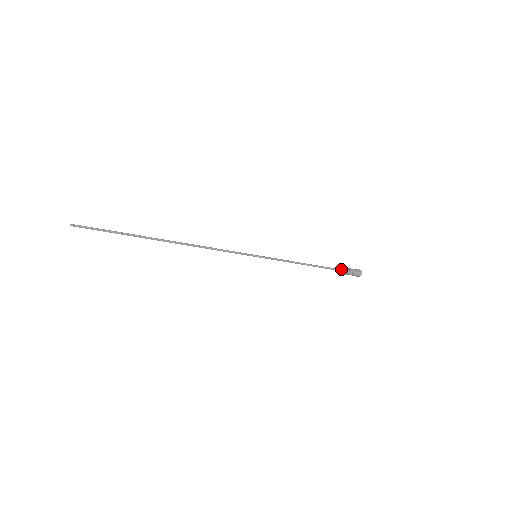
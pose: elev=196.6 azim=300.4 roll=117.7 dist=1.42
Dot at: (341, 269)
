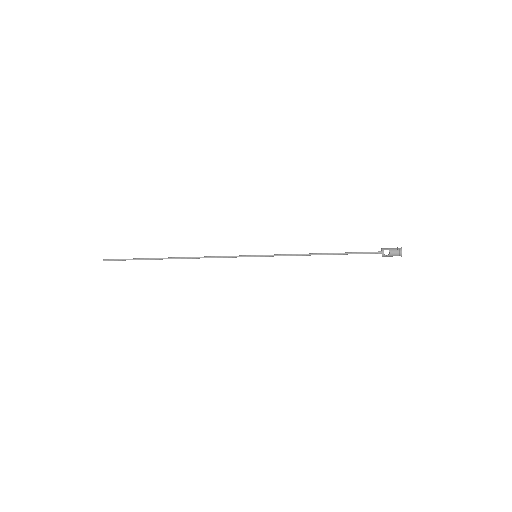
Dot at: (370, 252)
